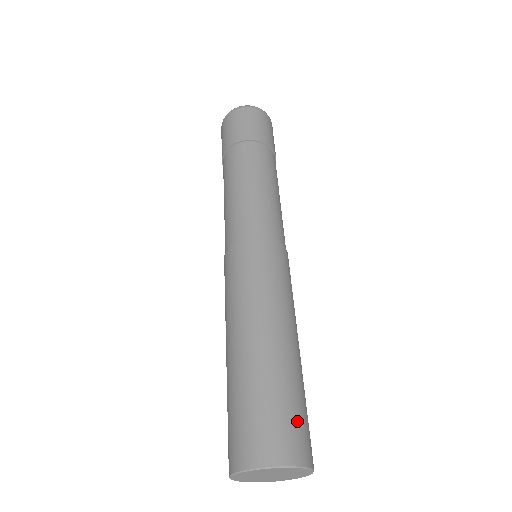
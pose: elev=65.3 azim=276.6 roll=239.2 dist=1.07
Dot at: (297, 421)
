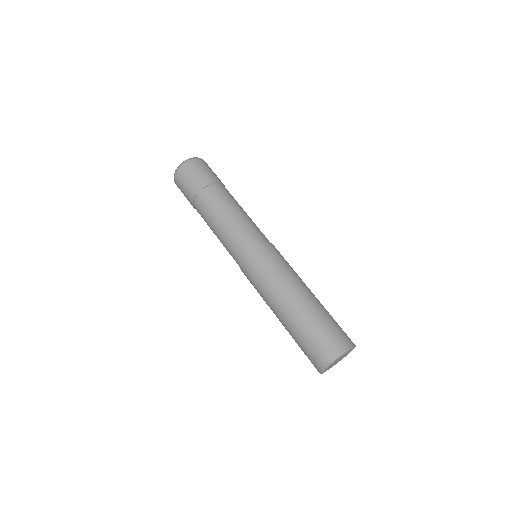
Dot at: (338, 329)
